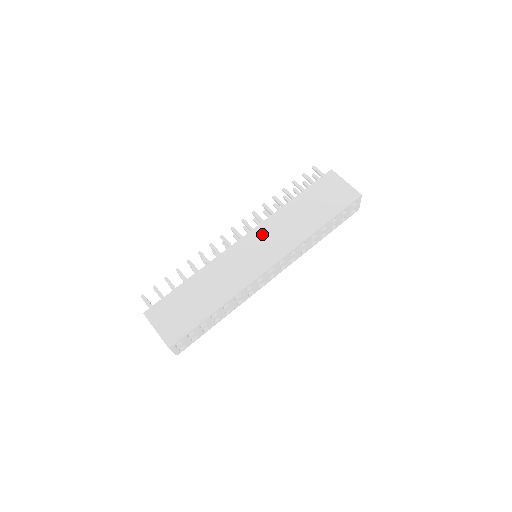
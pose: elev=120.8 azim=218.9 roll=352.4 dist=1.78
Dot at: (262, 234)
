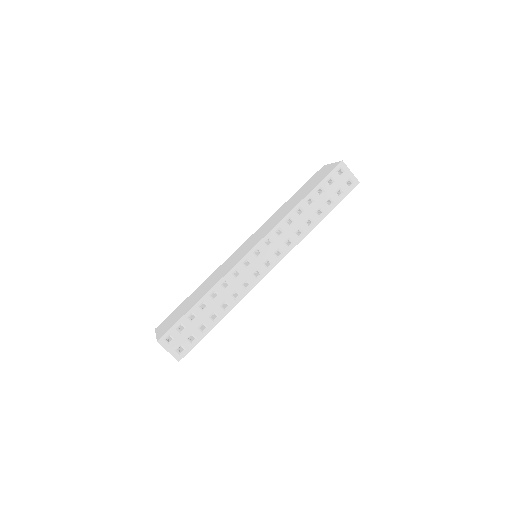
Dot at: (256, 234)
